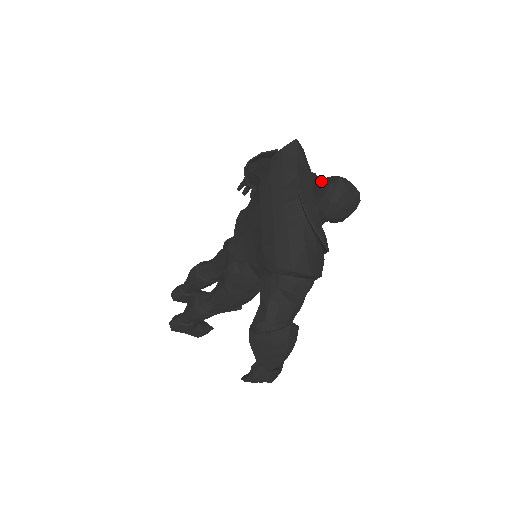
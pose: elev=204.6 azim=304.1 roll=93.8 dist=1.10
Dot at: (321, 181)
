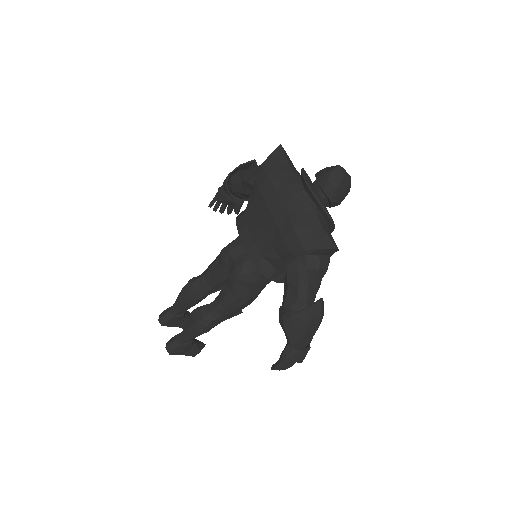
Dot at: (318, 173)
